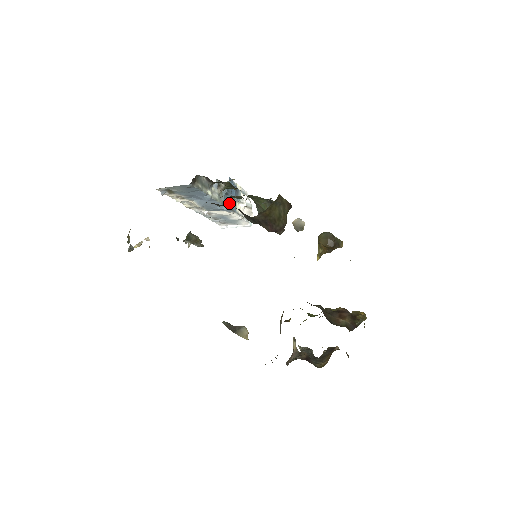
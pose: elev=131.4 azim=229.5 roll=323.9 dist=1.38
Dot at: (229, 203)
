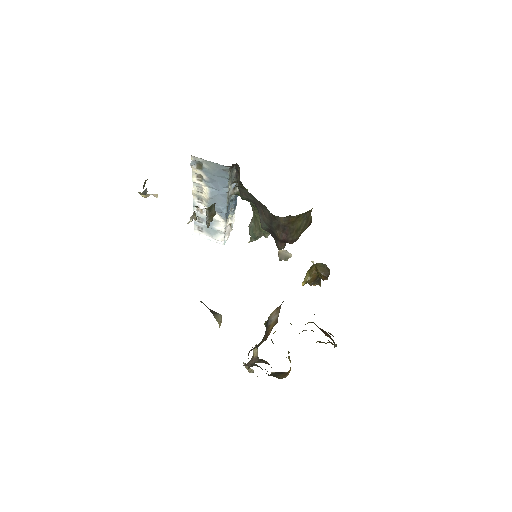
Dot at: (228, 210)
